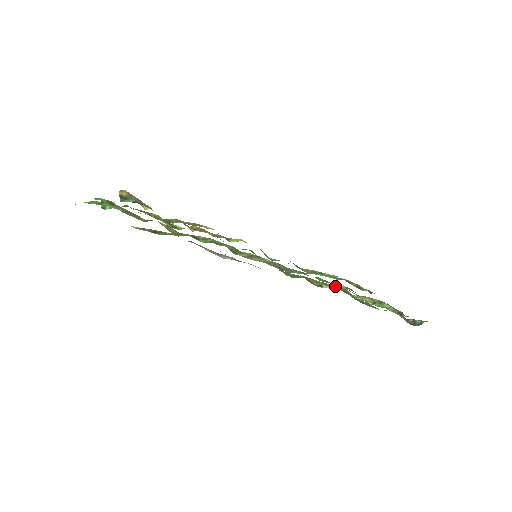
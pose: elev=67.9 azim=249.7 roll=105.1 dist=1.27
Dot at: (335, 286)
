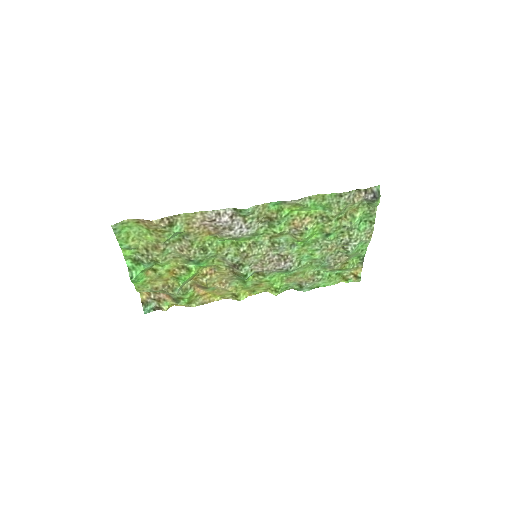
Dot at: (312, 213)
